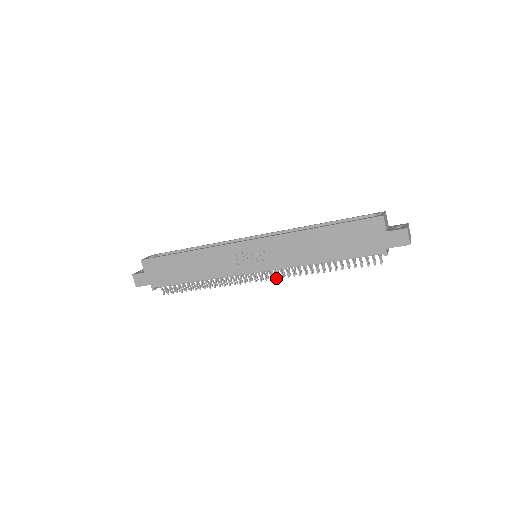
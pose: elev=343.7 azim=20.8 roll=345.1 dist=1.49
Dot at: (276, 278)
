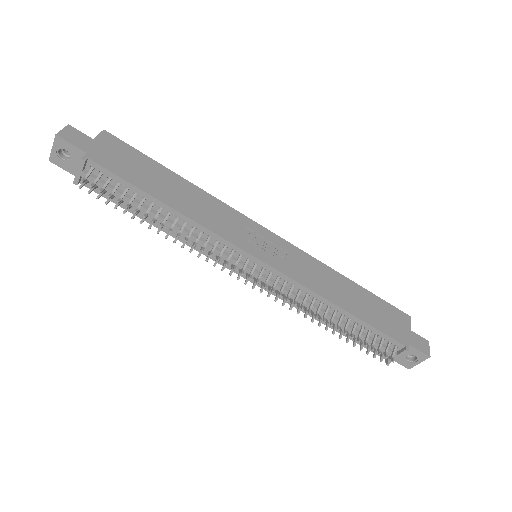
Dot at: (272, 289)
